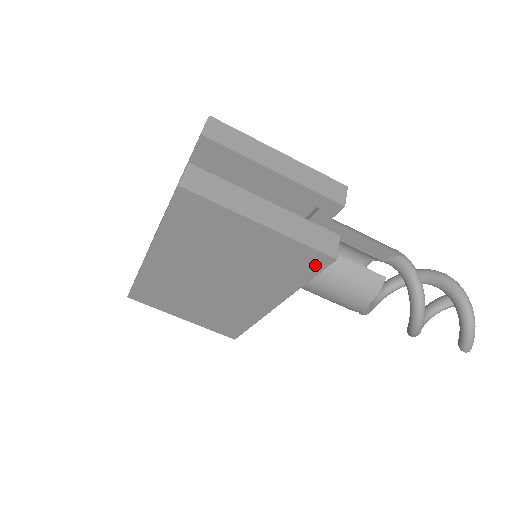
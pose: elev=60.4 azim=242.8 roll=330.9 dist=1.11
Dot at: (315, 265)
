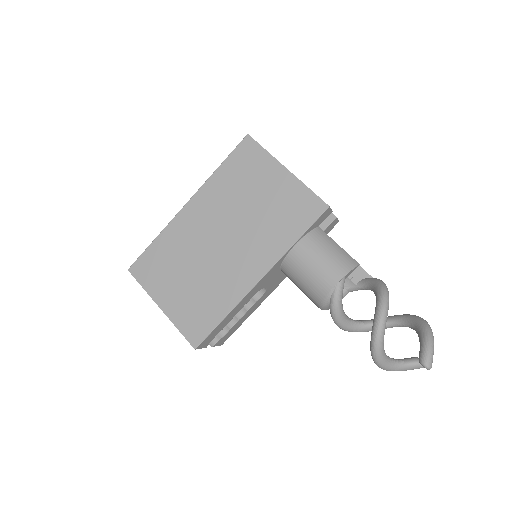
Dot at: (312, 214)
